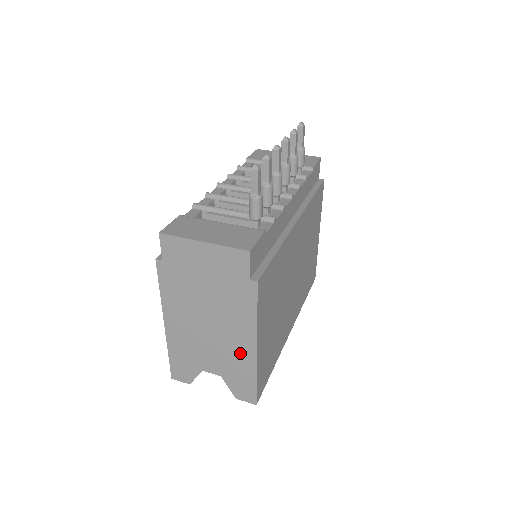
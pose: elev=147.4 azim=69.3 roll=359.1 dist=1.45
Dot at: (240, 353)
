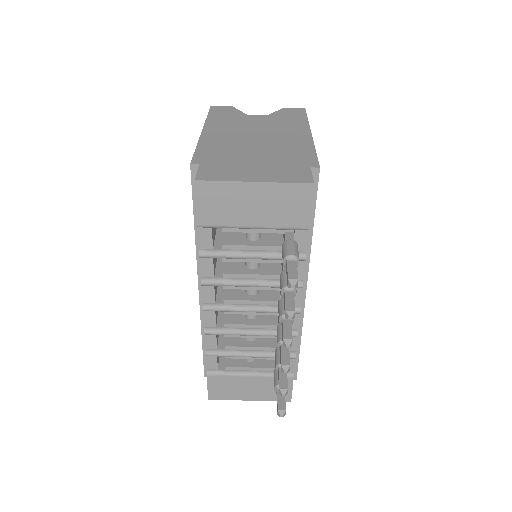
Dot at: occluded
